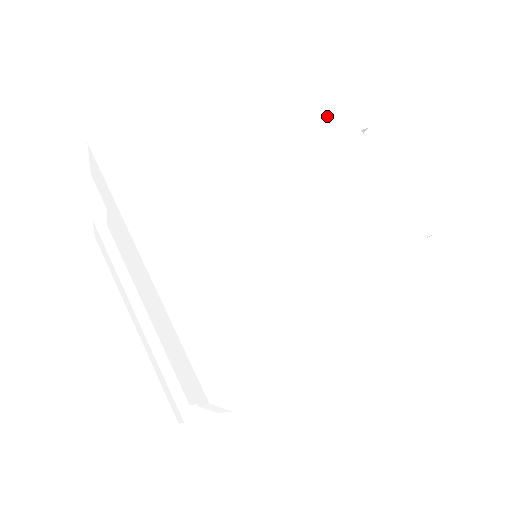
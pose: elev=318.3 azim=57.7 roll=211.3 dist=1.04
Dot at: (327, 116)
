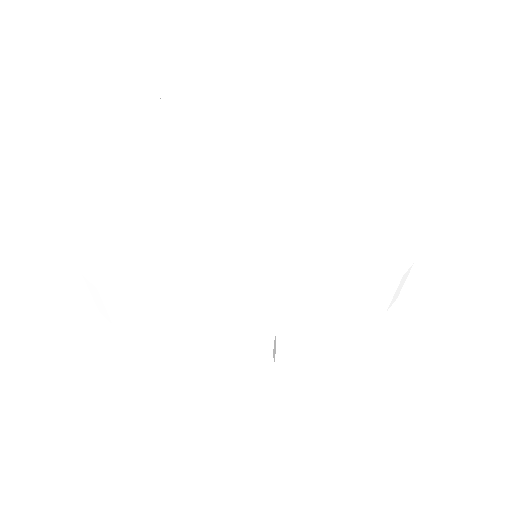
Dot at: (336, 122)
